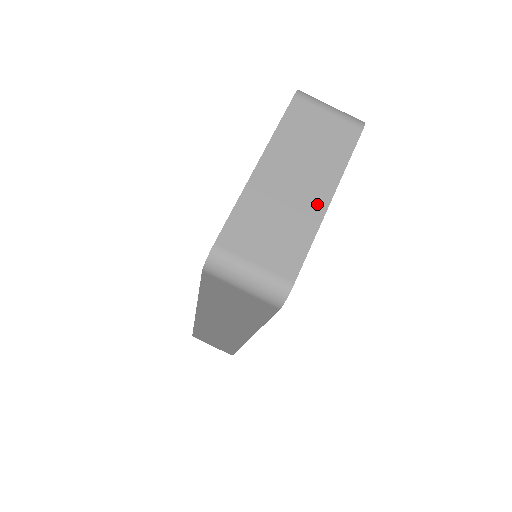
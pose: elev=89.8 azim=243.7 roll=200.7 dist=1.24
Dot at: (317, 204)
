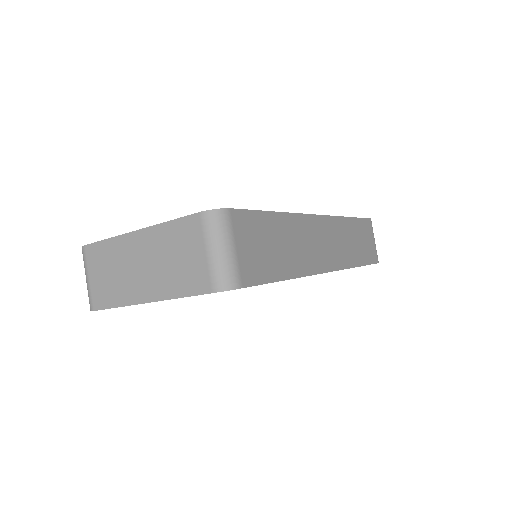
Dot at: (139, 294)
